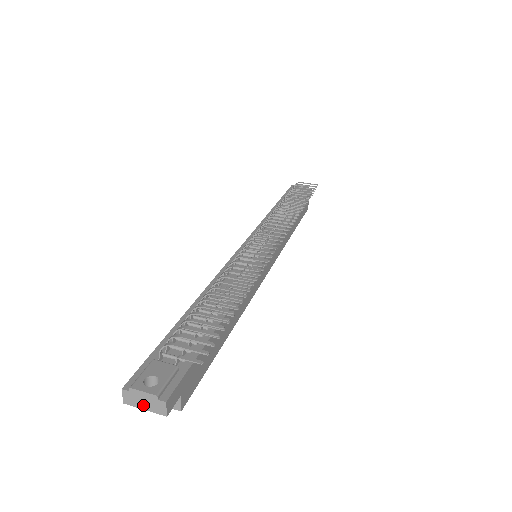
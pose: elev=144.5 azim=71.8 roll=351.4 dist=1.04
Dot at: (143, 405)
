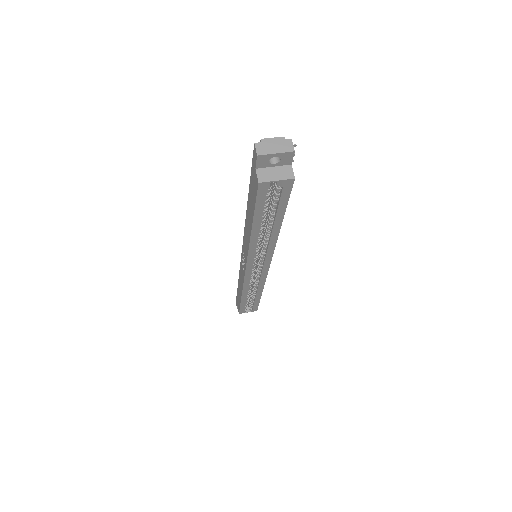
Dot at: (274, 150)
